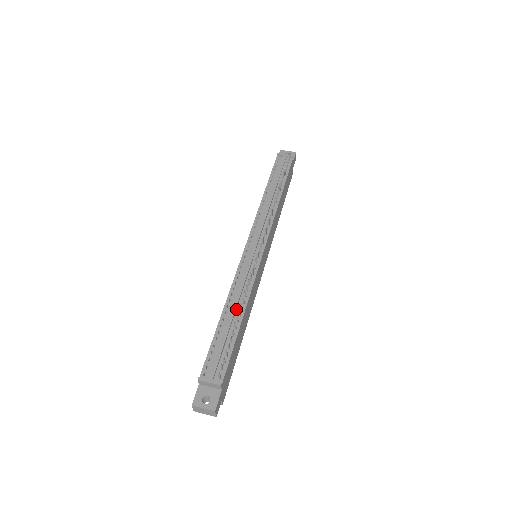
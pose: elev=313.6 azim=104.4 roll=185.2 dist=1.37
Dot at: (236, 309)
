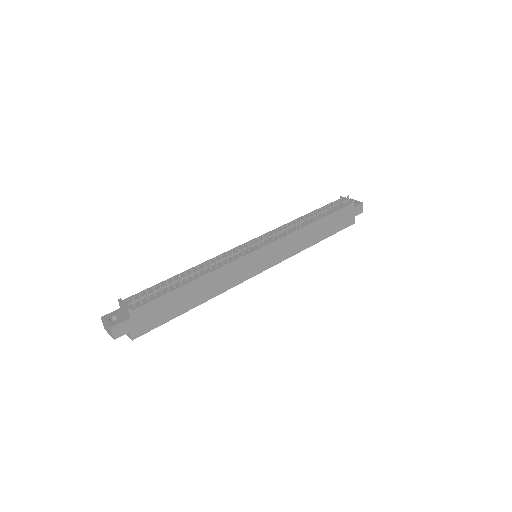
Dot at: (195, 273)
